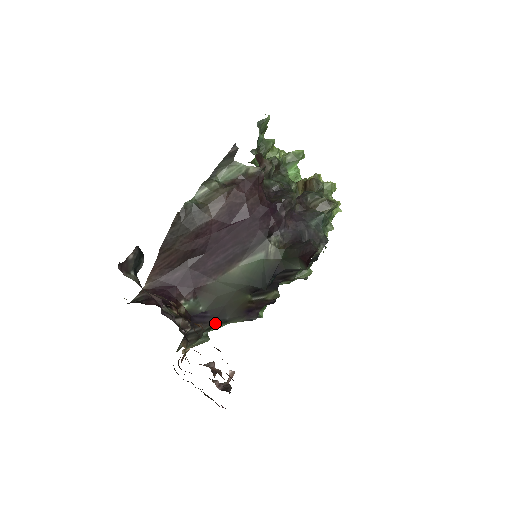
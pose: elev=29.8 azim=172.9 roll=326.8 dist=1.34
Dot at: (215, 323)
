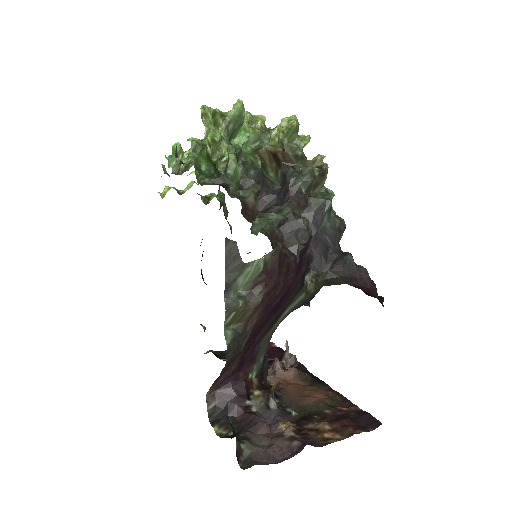
Dot at: occluded
